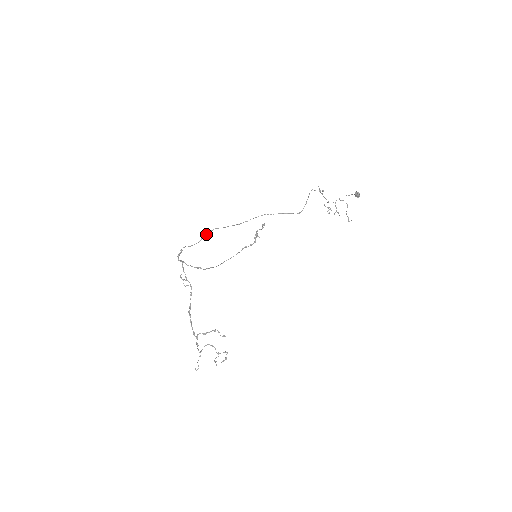
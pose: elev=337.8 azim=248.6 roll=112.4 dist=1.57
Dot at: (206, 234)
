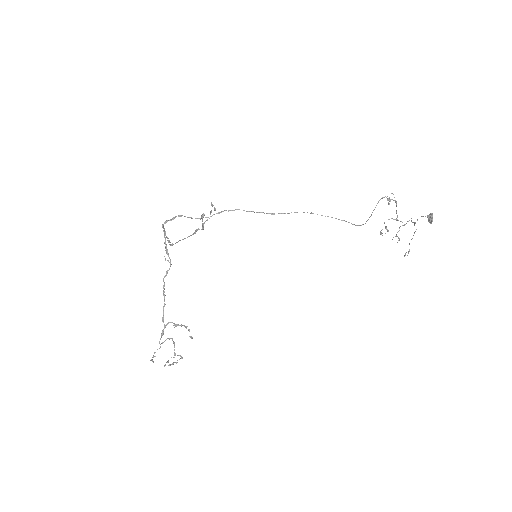
Dot at: (222, 211)
